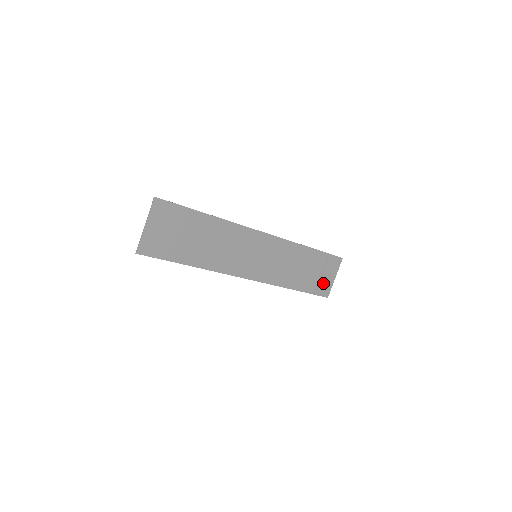
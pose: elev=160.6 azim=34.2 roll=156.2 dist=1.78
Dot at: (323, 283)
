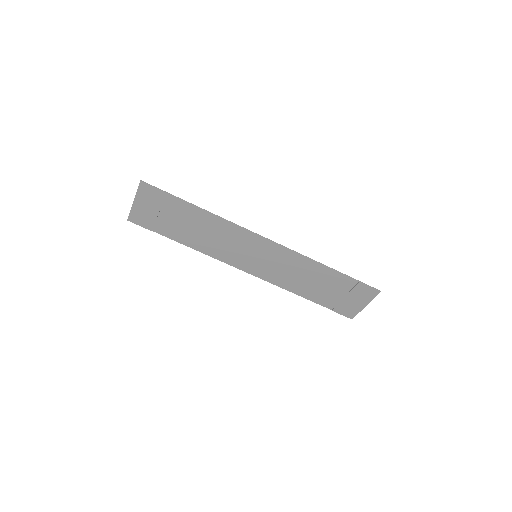
Dot at: (347, 305)
